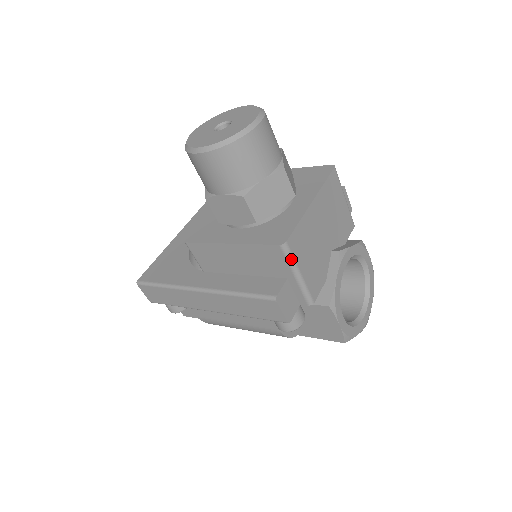
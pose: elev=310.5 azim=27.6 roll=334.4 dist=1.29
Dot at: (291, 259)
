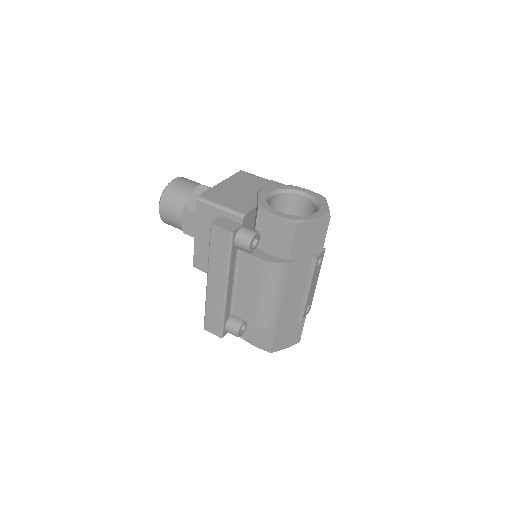
Dot at: (208, 202)
